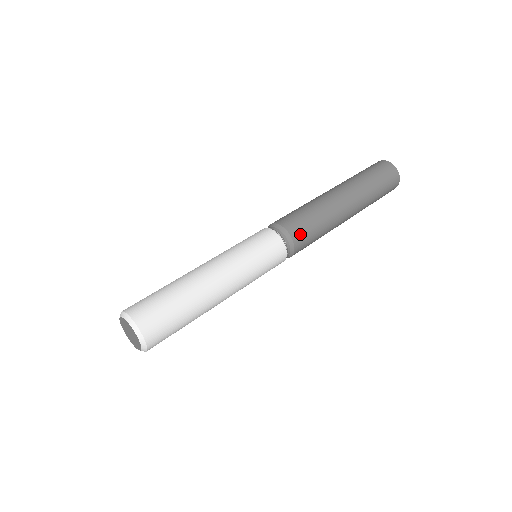
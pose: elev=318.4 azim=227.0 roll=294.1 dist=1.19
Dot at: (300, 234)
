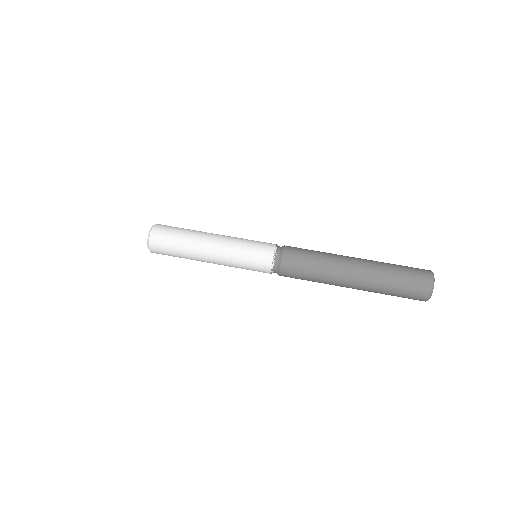
Dot at: (290, 265)
